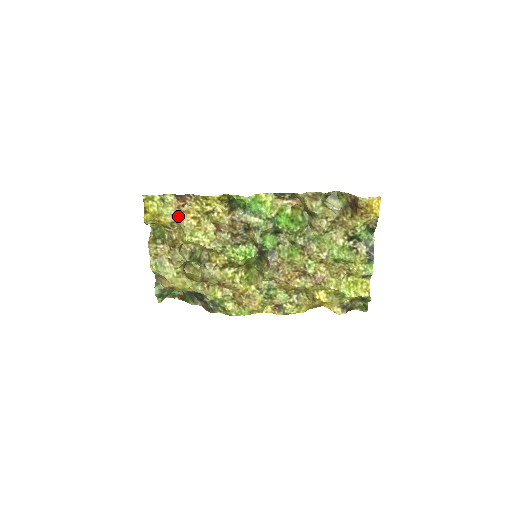
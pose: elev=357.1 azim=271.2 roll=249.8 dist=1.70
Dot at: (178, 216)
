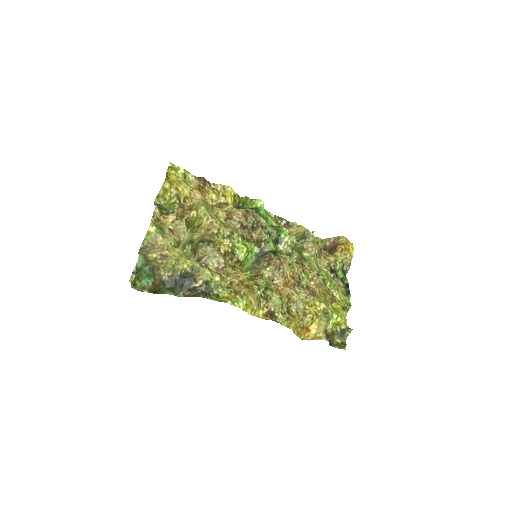
Dot at: (197, 192)
